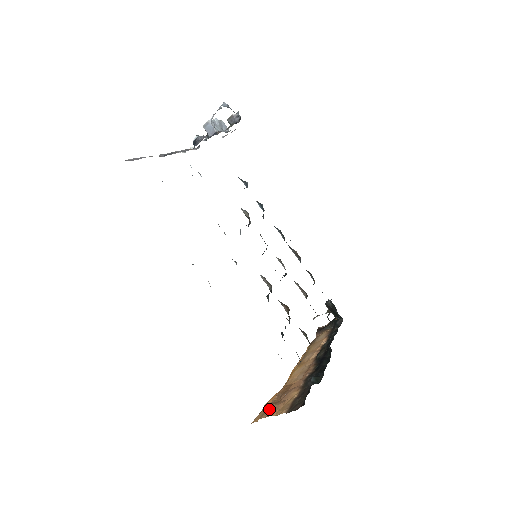
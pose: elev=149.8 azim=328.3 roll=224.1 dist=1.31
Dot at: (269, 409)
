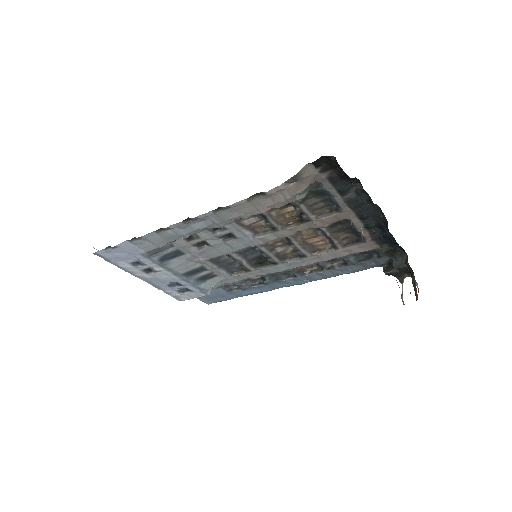
Dot at: occluded
